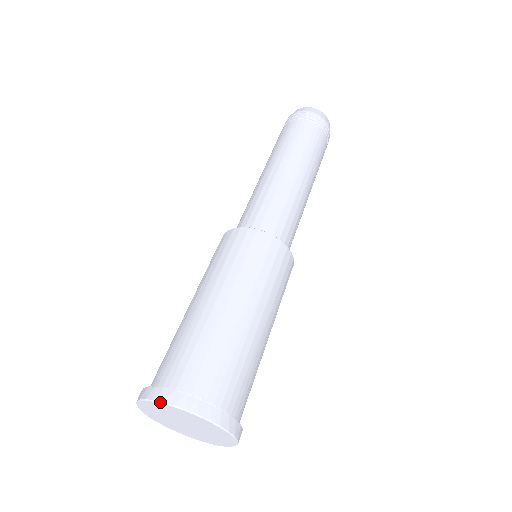
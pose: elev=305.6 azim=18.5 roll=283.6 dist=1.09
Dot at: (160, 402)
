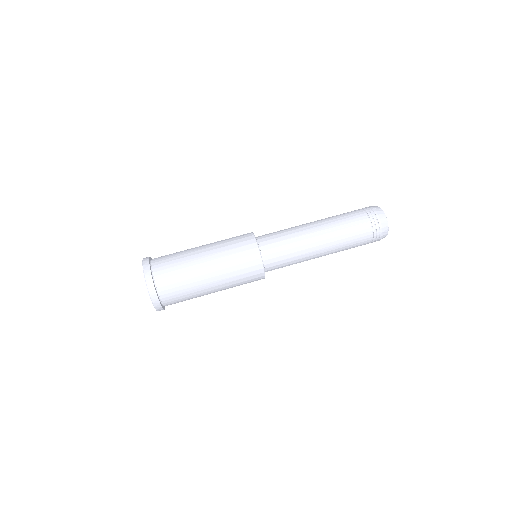
Dot at: (145, 279)
